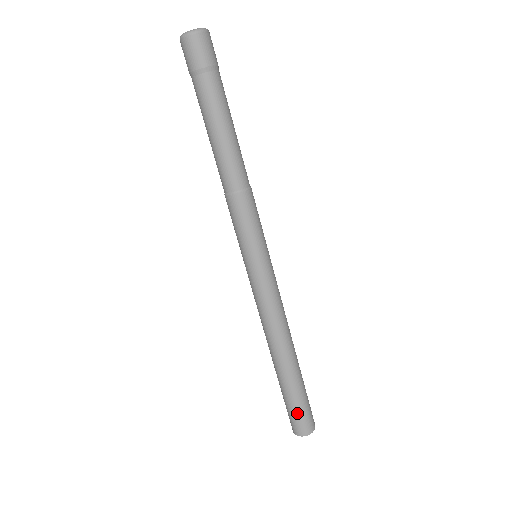
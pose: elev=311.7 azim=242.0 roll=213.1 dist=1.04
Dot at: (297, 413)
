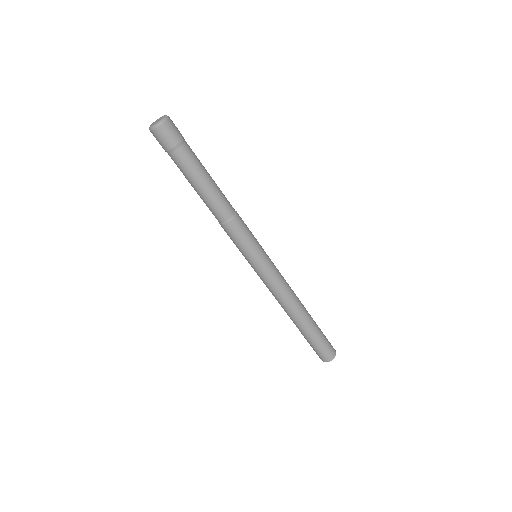
Dot at: (322, 347)
